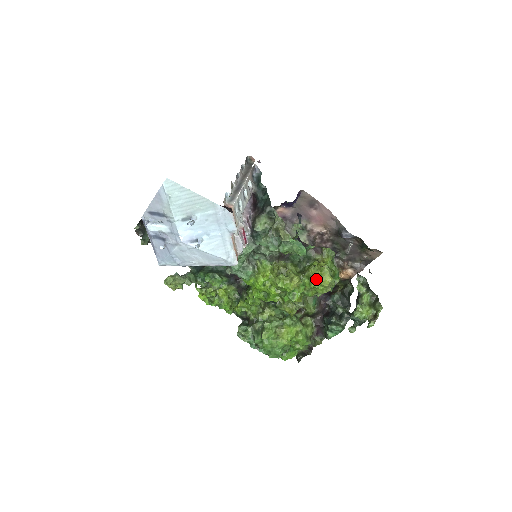
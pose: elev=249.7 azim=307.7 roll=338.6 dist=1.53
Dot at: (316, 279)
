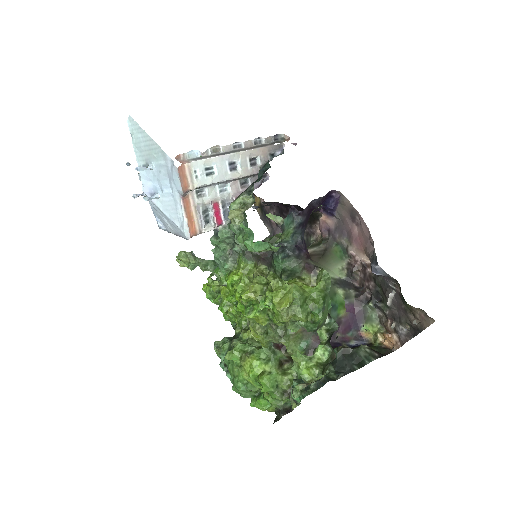
Dot at: (272, 296)
